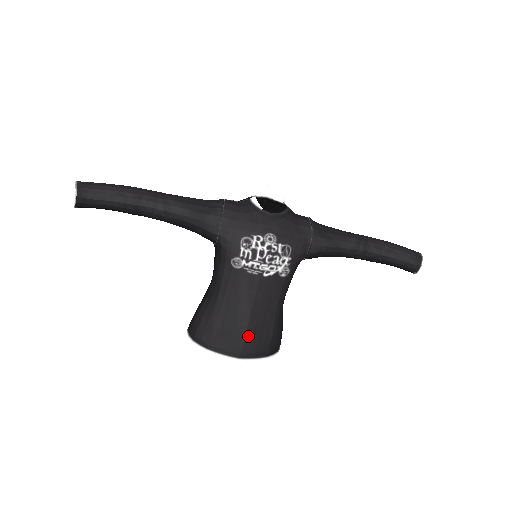
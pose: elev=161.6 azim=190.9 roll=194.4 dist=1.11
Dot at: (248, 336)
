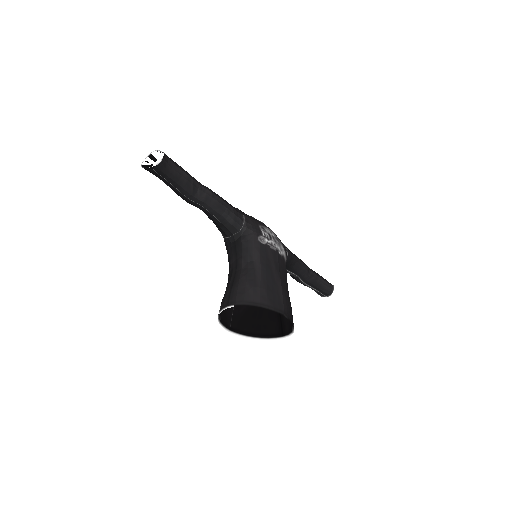
Dot at: (284, 297)
